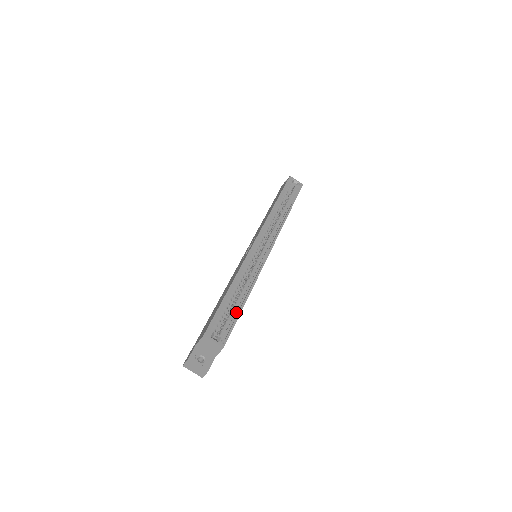
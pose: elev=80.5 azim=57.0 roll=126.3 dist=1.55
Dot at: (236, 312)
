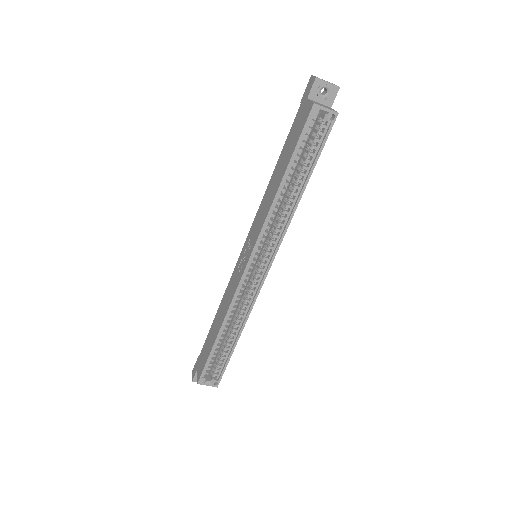
Dot at: (228, 353)
